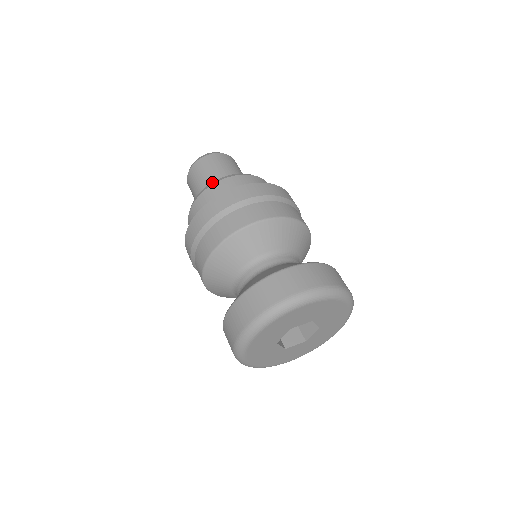
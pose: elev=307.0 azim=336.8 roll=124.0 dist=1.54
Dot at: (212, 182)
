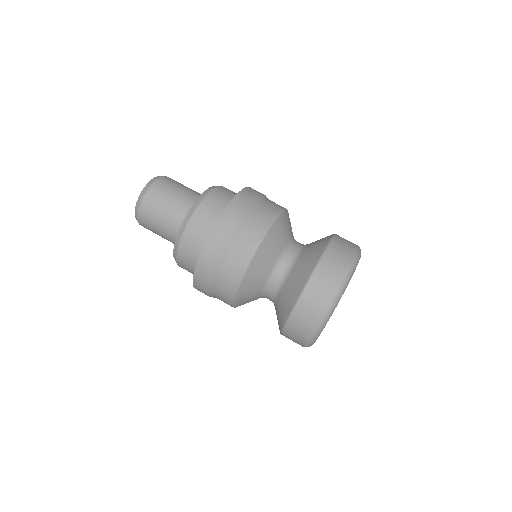
Dot at: (178, 233)
